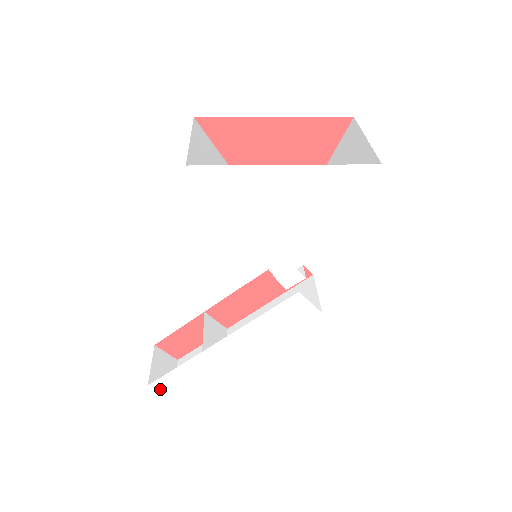
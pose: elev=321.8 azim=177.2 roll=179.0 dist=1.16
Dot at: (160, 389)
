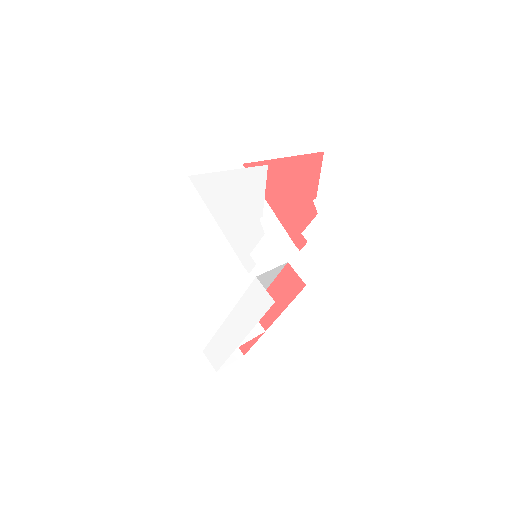
Dot at: (209, 358)
